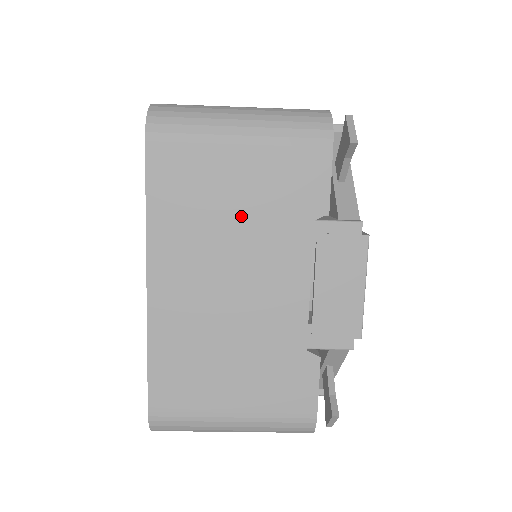
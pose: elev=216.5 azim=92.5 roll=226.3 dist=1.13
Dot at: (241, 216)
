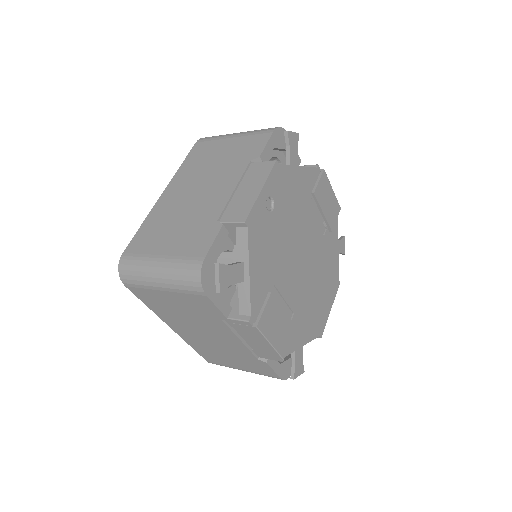
Dot at: (187, 314)
